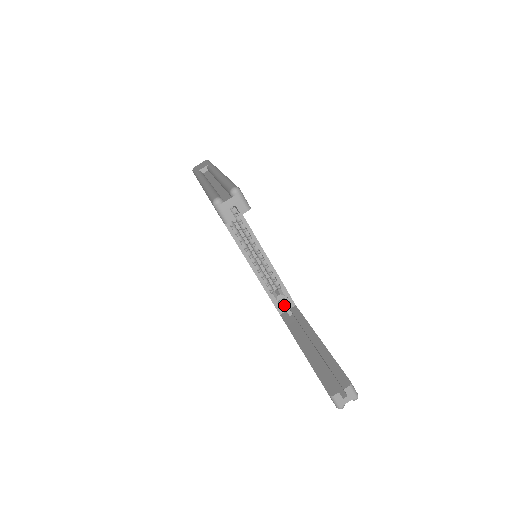
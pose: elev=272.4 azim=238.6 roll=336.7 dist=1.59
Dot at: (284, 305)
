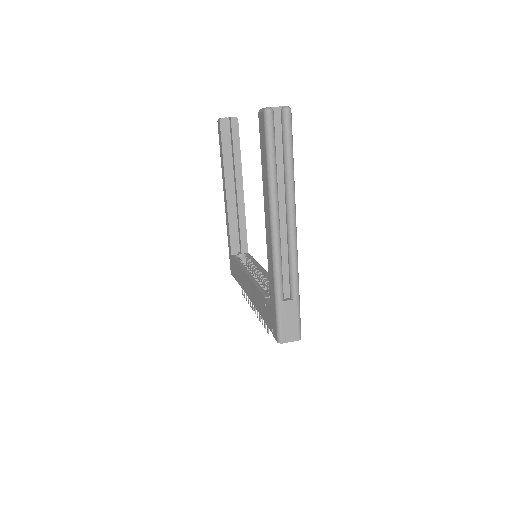
Dot at: occluded
